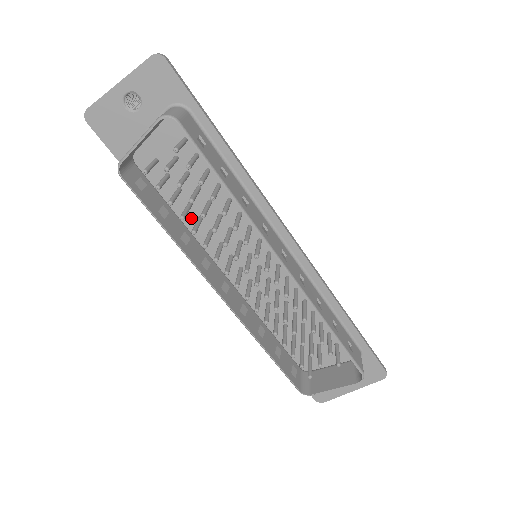
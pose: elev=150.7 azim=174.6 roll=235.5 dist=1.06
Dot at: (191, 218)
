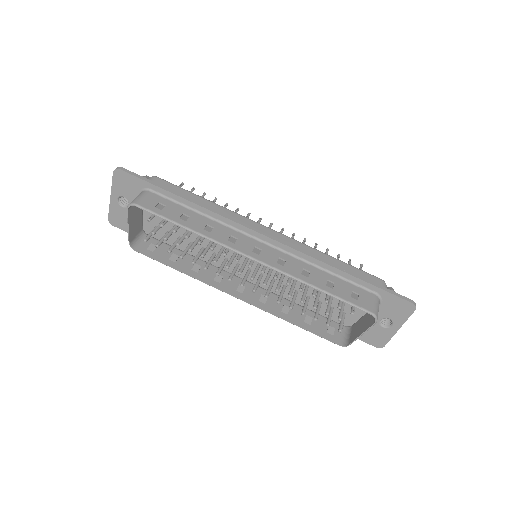
Dot at: occluded
